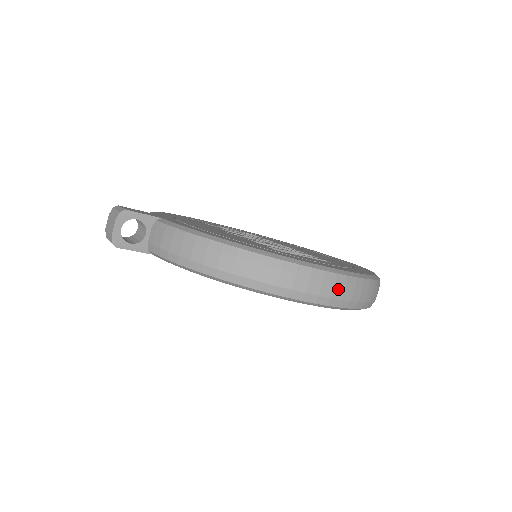
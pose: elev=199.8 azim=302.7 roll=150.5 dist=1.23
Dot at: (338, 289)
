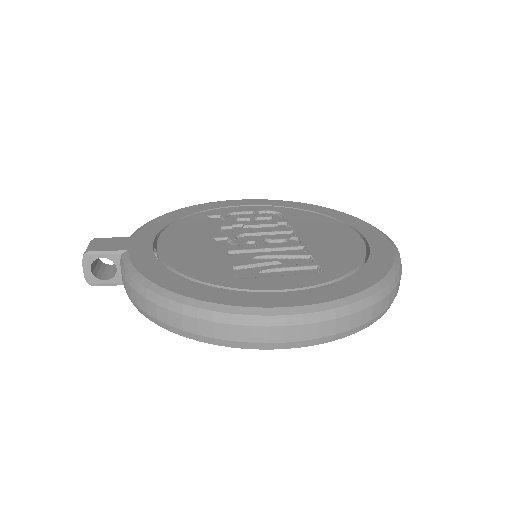
Dot at: (292, 331)
